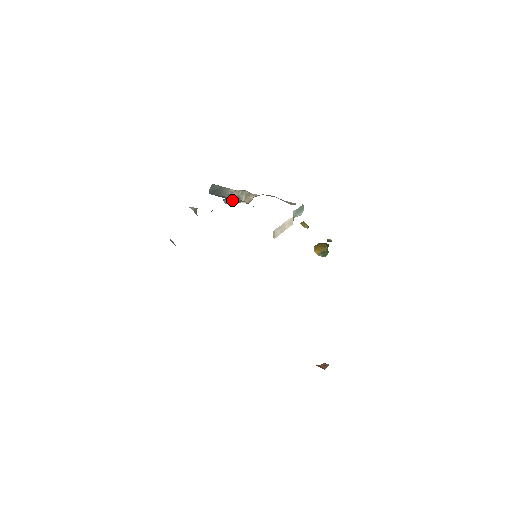
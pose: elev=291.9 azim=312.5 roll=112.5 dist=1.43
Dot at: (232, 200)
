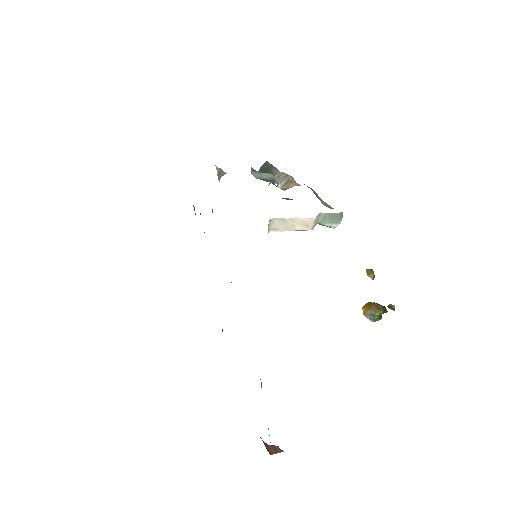
Dot at: (265, 176)
